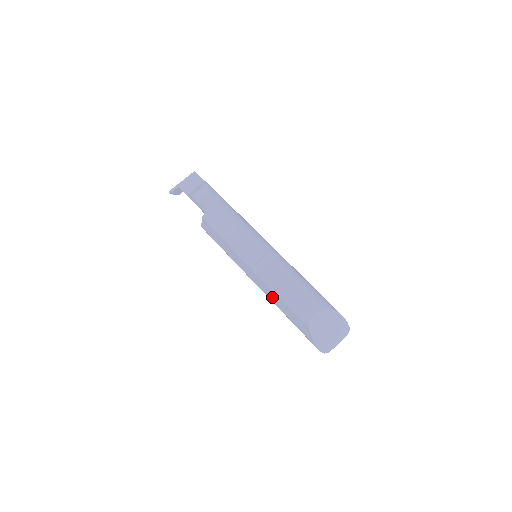
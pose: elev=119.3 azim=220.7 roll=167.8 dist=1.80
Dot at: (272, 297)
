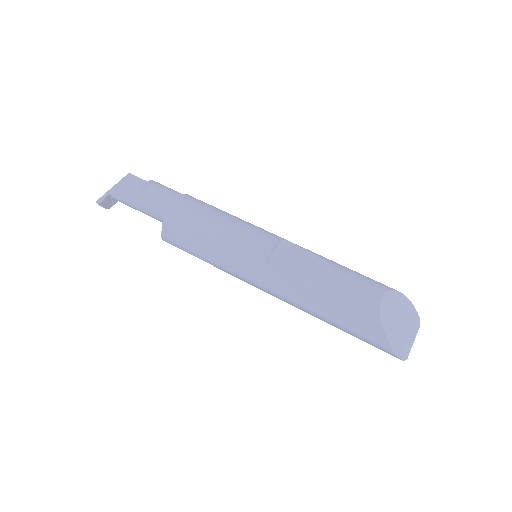
Dot at: (305, 299)
